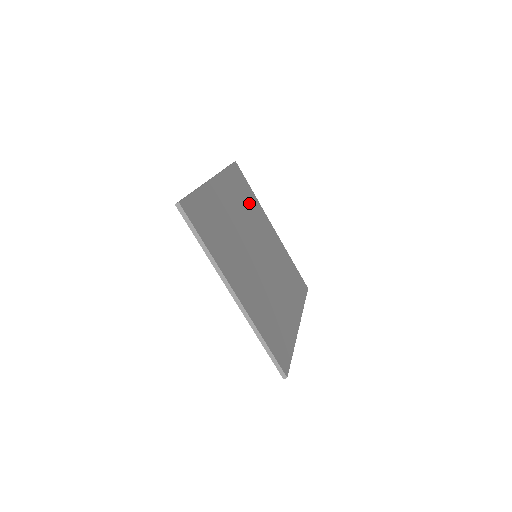
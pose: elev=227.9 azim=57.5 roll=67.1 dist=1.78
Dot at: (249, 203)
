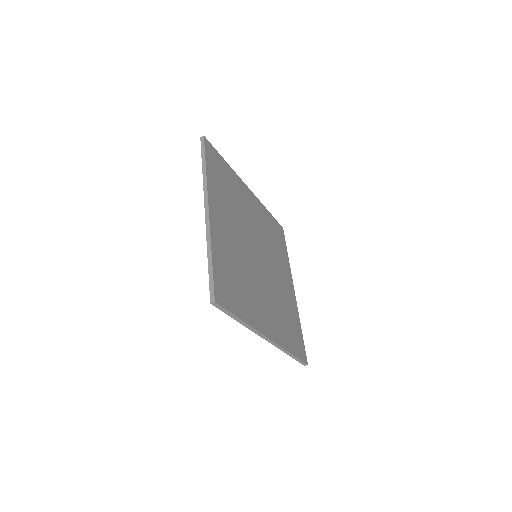
Dot at: (277, 246)
